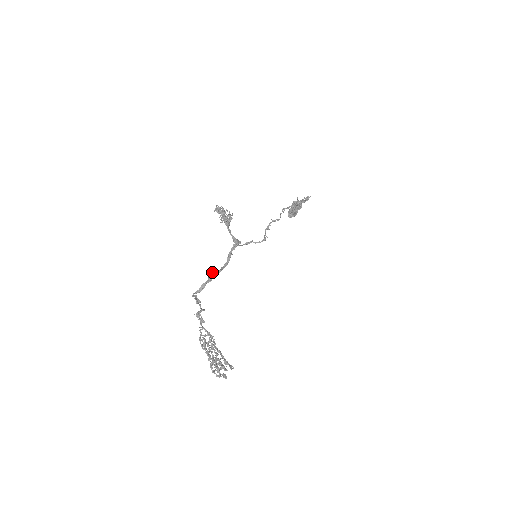
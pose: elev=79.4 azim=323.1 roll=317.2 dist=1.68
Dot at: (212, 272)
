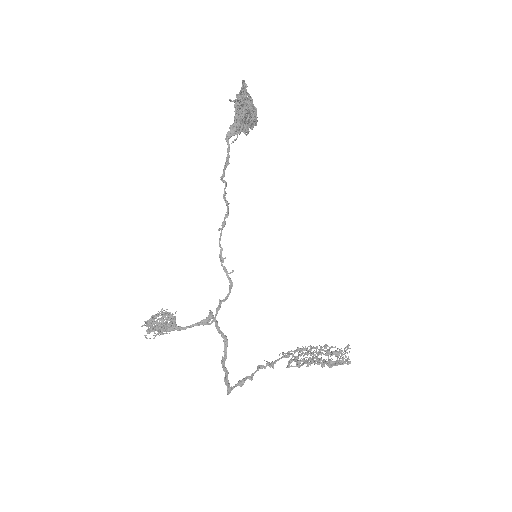
Dot at: (221, 361)
